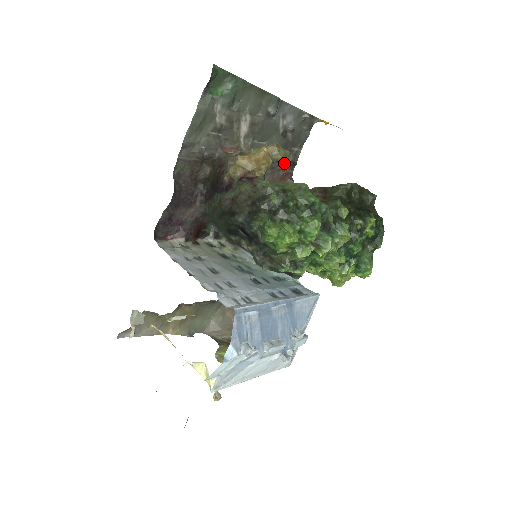
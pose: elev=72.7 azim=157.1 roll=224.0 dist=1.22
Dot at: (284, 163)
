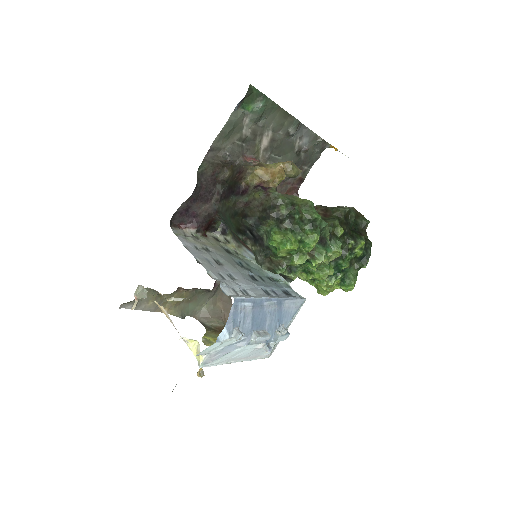
Dot at: (293, 178)
